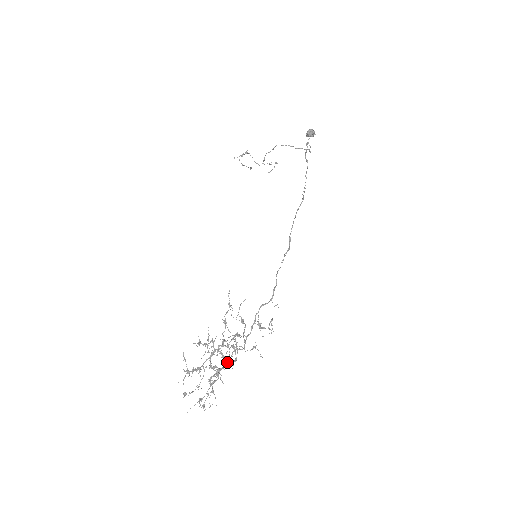
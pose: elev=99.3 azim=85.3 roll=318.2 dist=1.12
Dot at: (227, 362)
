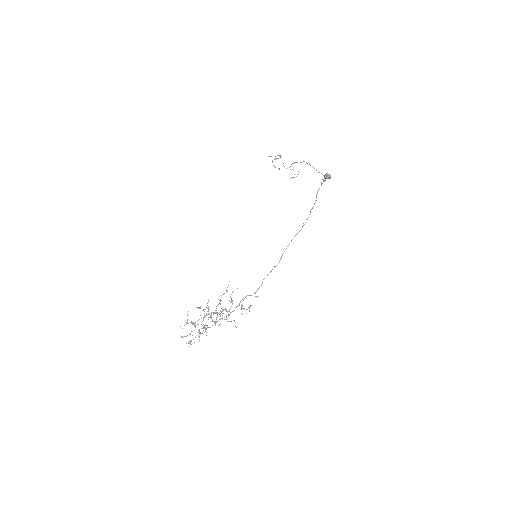
Dot at: occluded
